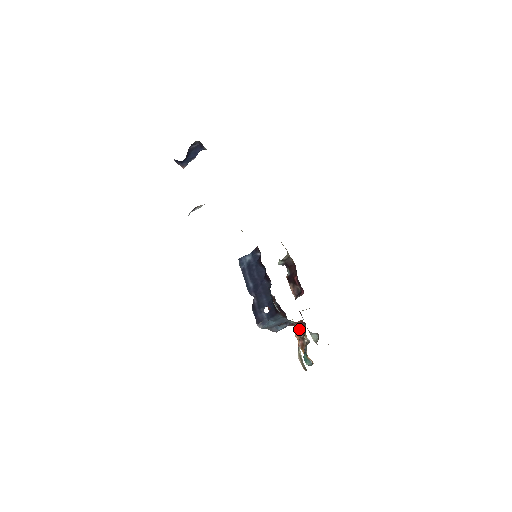
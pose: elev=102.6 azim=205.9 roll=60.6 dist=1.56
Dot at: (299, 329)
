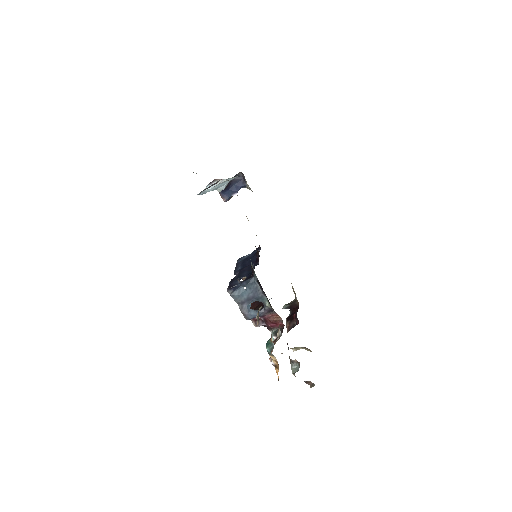
Dot at: (276, 332)
